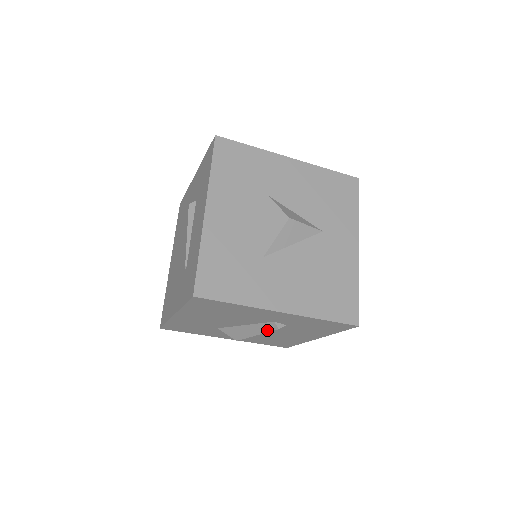
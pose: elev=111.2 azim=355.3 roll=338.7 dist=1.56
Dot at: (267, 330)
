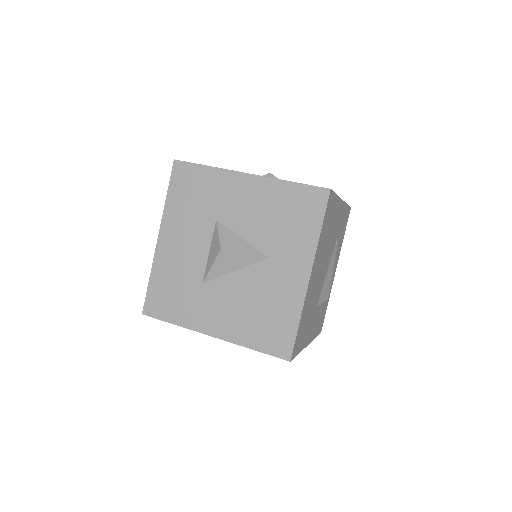
Dot at: occluded
